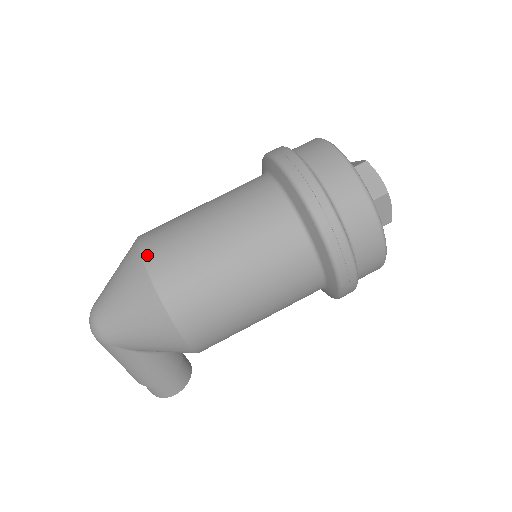
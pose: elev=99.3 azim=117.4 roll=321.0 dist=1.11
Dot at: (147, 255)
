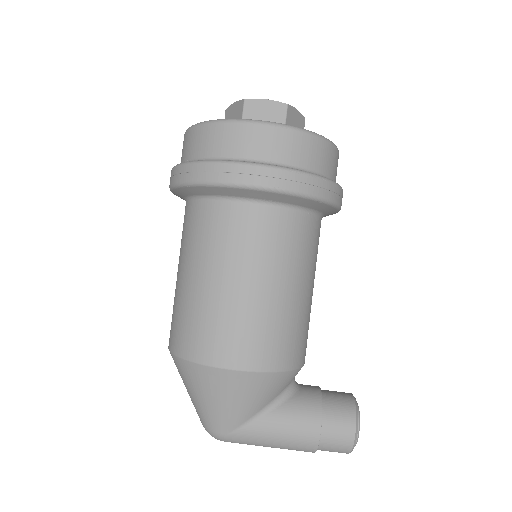
Dot at: (169, 342)
